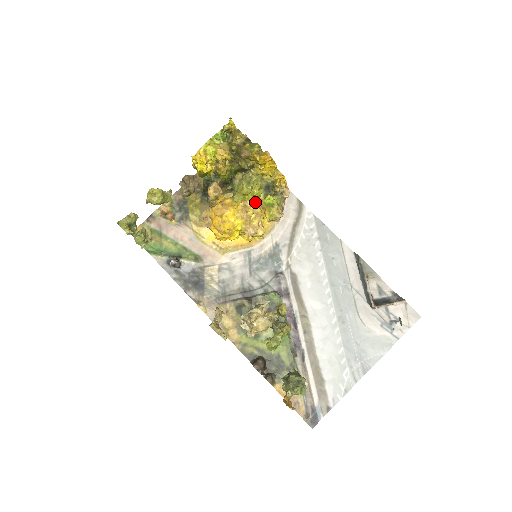
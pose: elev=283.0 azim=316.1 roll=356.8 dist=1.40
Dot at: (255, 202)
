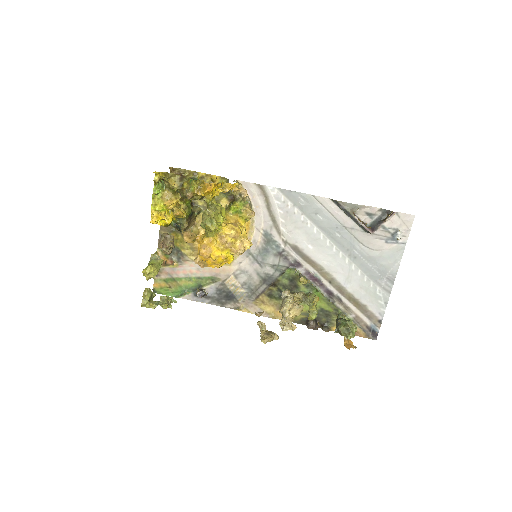
Dot at: (226, 228)
